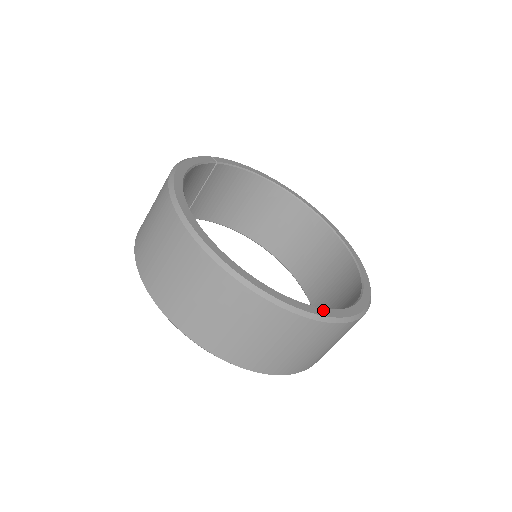
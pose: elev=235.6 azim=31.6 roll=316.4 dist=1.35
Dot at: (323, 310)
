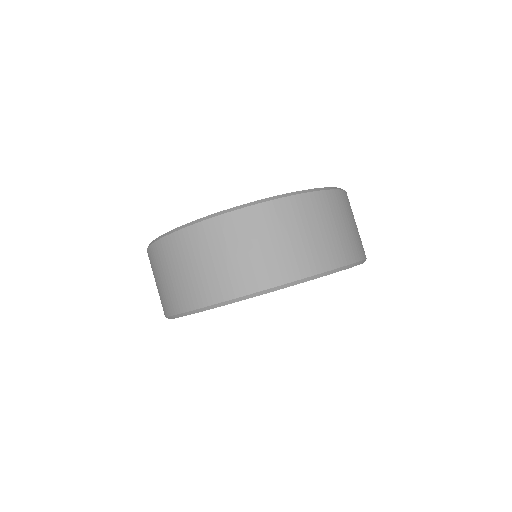
Dot at: occluded
